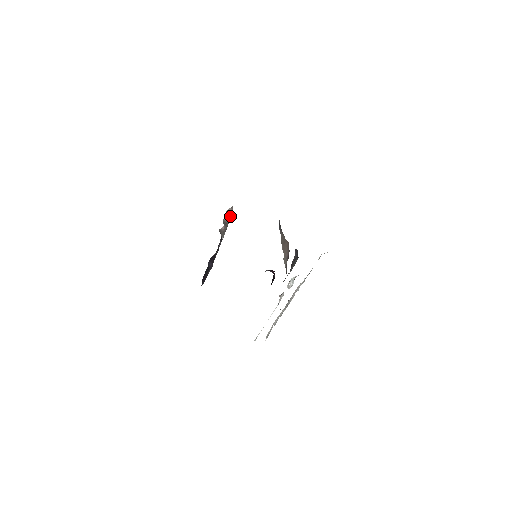
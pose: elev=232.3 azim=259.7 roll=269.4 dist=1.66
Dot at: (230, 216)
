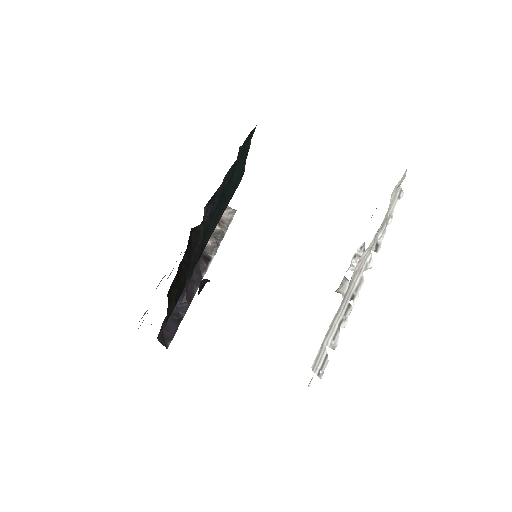
Dot at: (228, 219)
